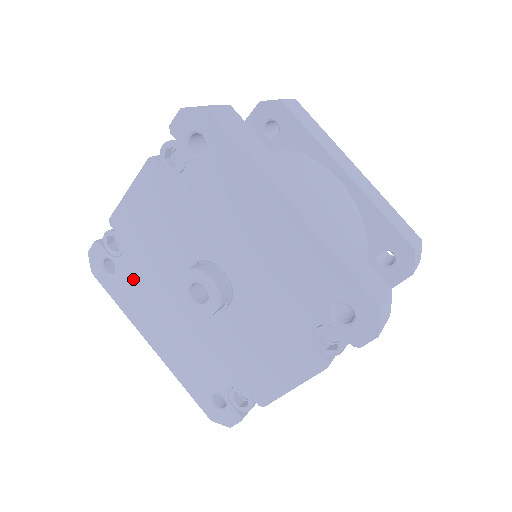
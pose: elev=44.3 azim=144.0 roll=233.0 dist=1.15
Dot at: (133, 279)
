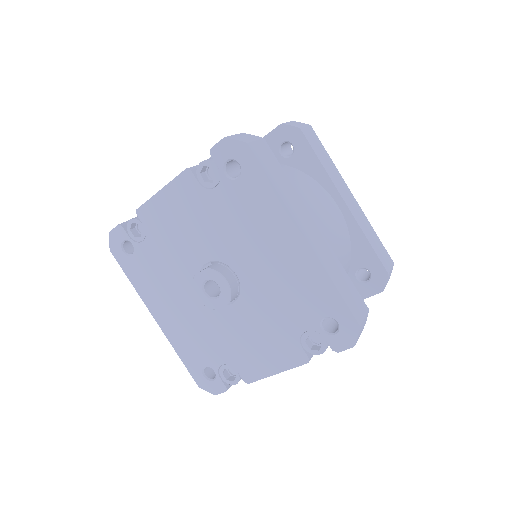
Dot at: (150, 263)
